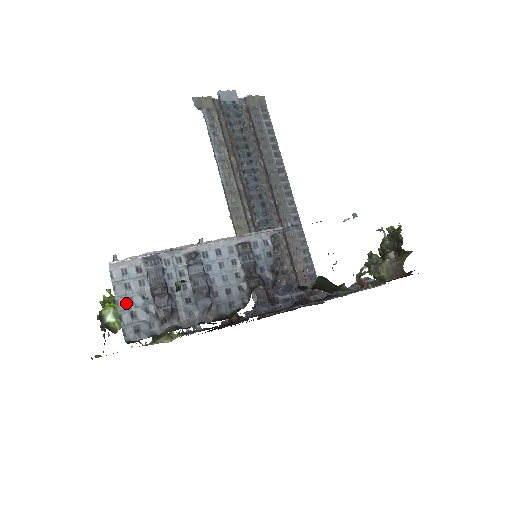
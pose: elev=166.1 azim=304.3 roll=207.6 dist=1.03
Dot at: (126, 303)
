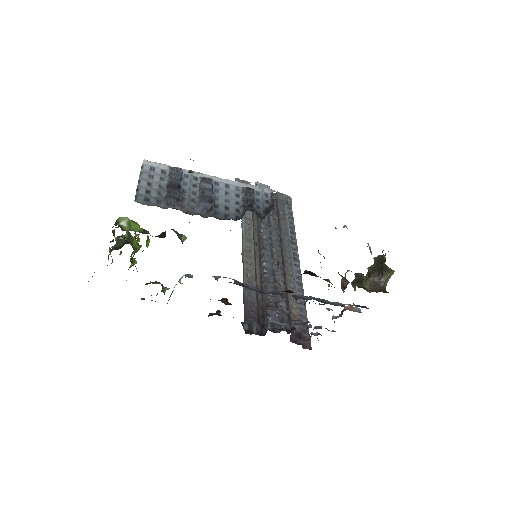
Dot at: (146, 184)
